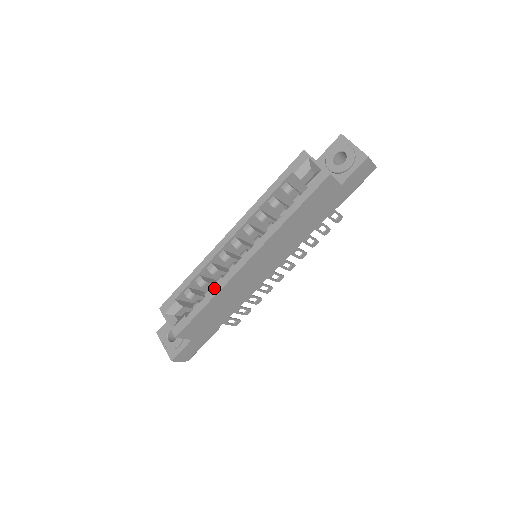
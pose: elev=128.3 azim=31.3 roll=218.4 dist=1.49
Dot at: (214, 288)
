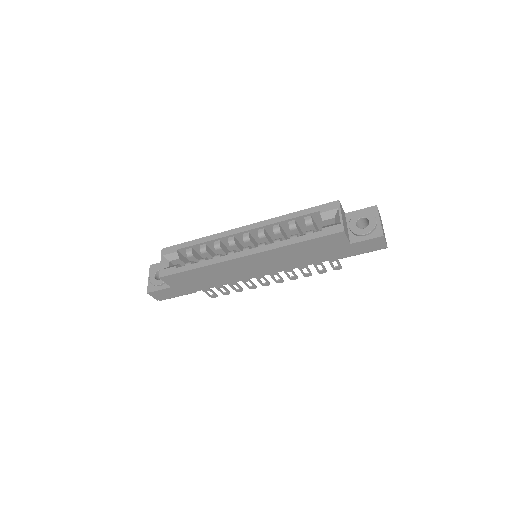
Dot at: (209, 260)
